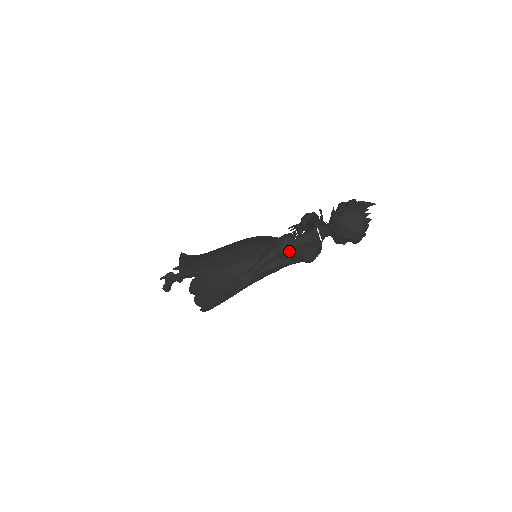
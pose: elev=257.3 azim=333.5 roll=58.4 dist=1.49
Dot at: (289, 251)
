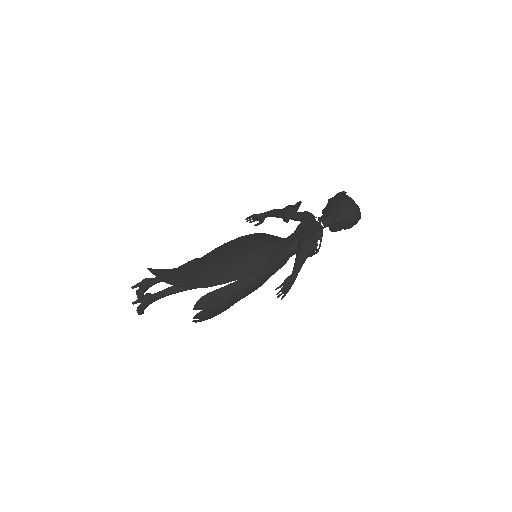
Dot at: occluded
